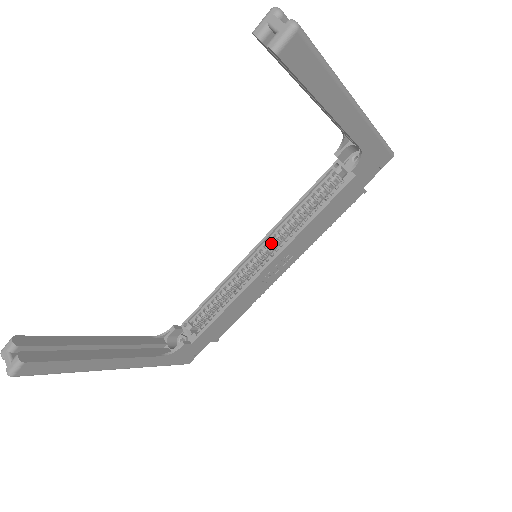
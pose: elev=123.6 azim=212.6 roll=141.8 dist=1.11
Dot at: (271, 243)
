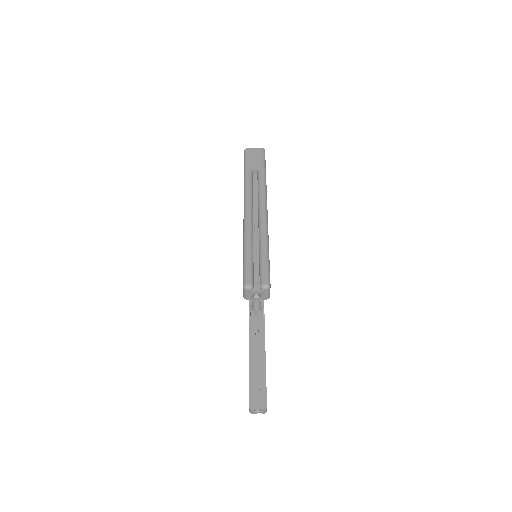
Dot at: occluded
